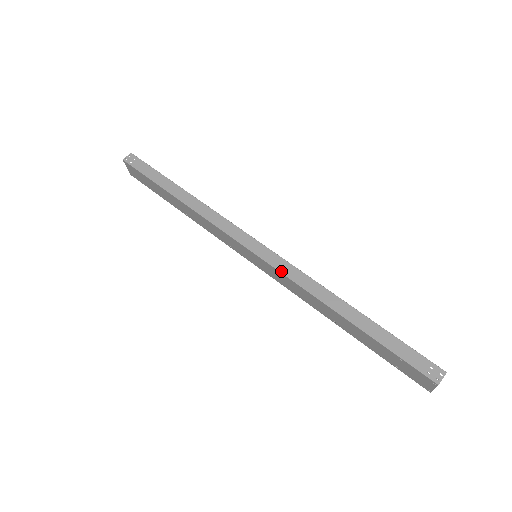
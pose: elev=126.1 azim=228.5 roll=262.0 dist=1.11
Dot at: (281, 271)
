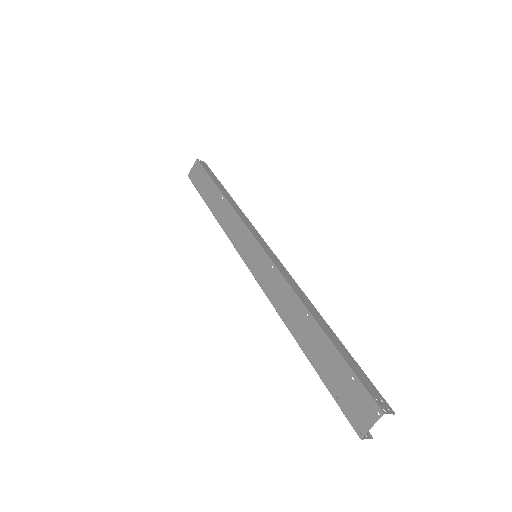
Dot at: (277, 266)
